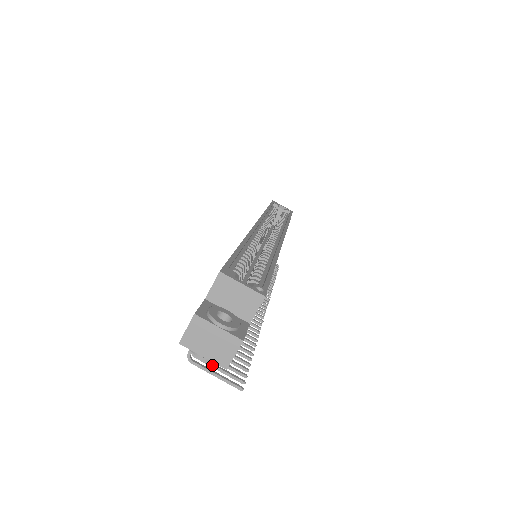
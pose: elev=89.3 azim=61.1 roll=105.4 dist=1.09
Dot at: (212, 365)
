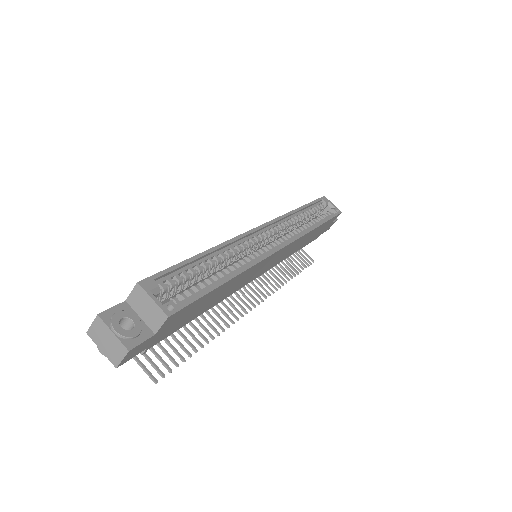
Dot at: occluded
